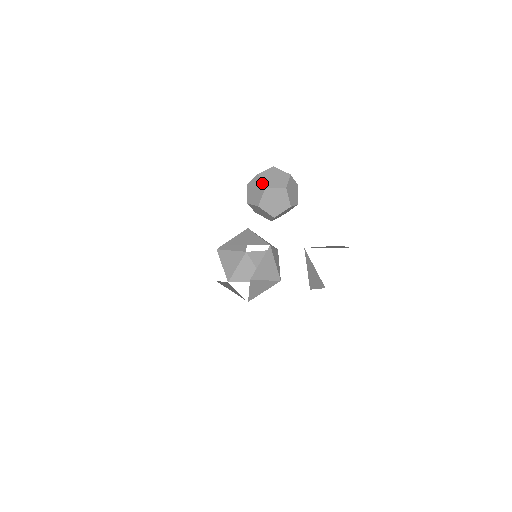
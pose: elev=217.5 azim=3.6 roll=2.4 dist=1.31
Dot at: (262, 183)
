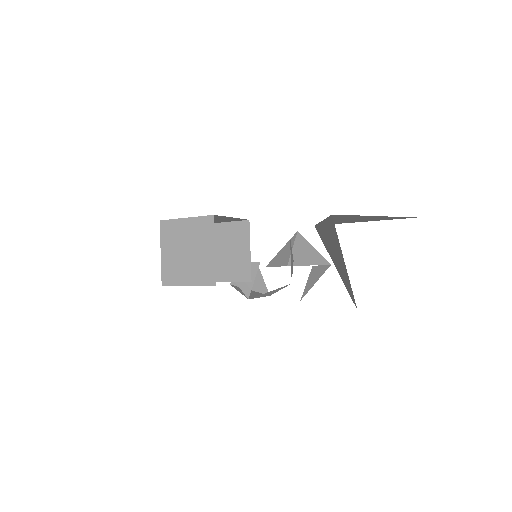
Dot at: occluded
